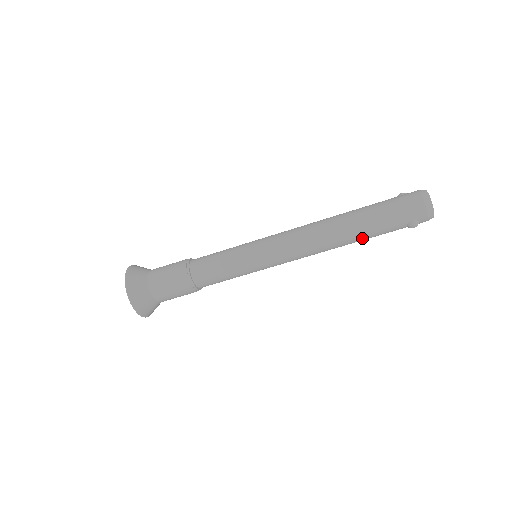
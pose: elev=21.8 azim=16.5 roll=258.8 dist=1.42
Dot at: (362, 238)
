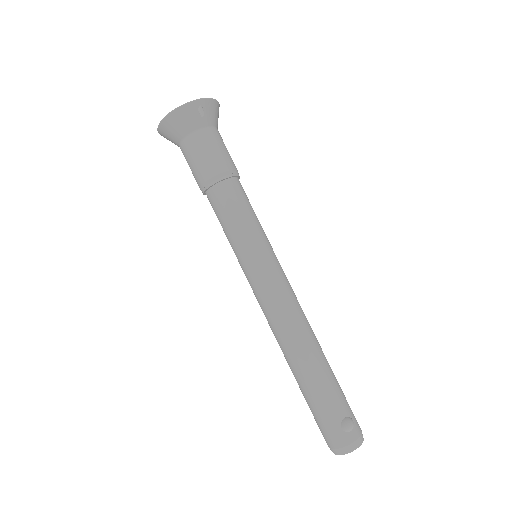
Dot at: occluded
